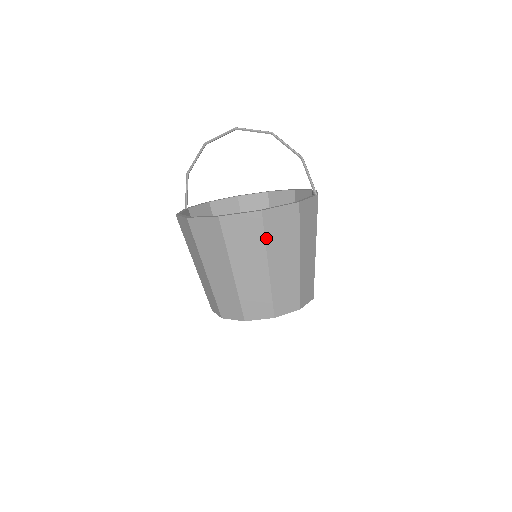
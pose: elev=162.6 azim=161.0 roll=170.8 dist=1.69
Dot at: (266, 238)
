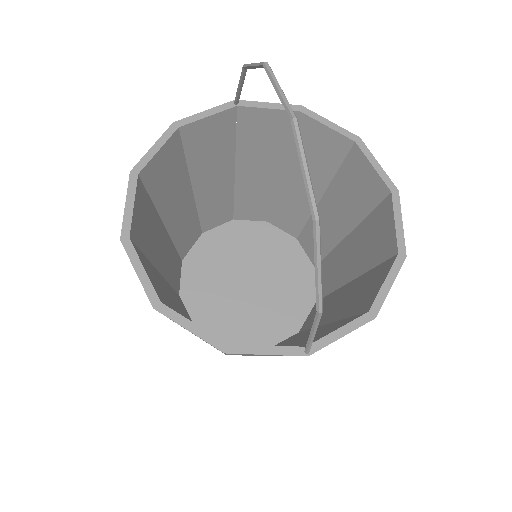
Dot at: occluded
